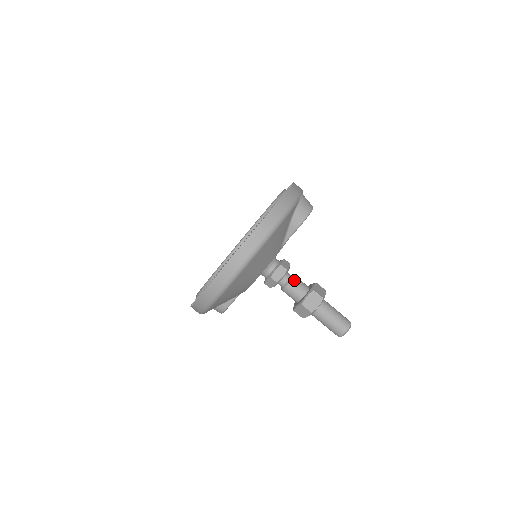
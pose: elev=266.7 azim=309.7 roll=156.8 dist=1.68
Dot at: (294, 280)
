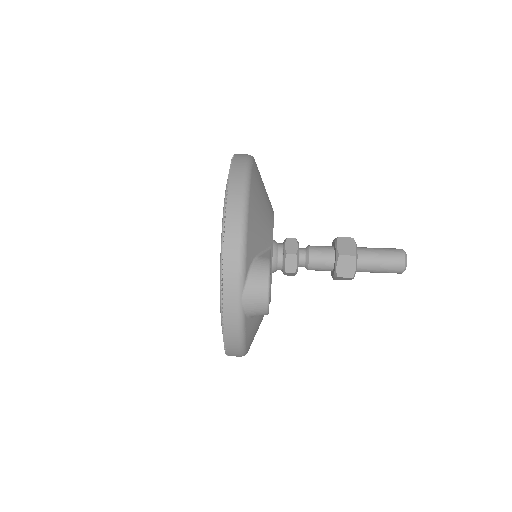
Dot at: occluded
